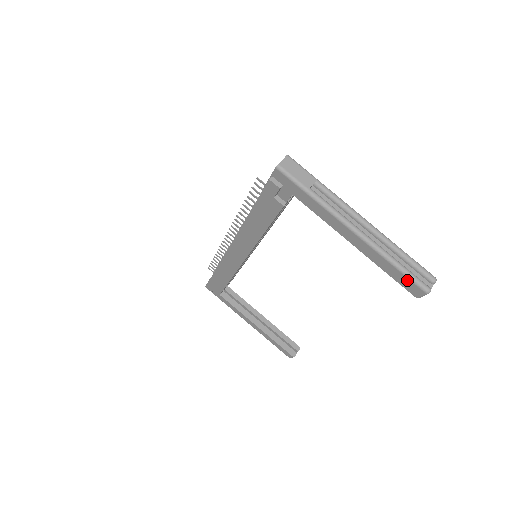
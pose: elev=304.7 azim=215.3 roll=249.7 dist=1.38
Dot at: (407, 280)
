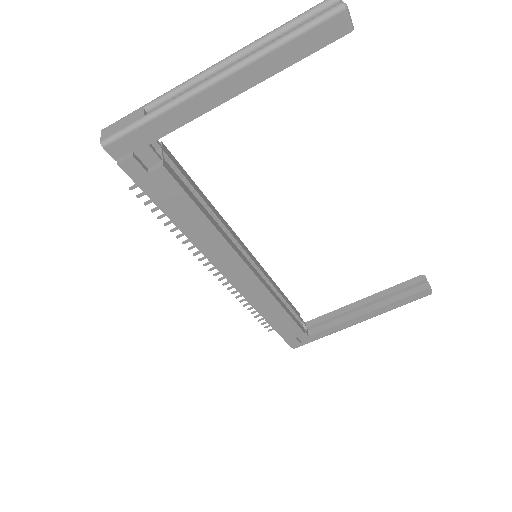
Dot at: (315, 32)
